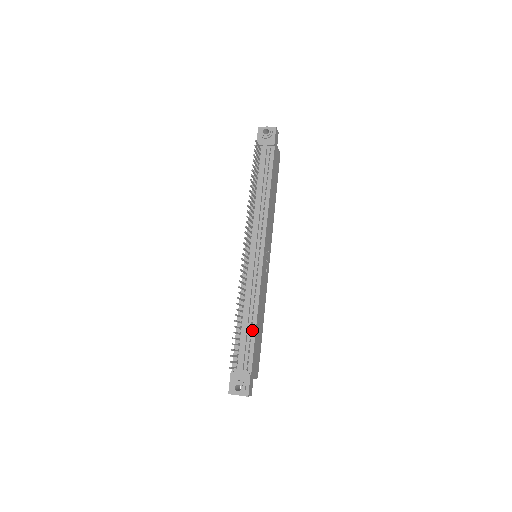
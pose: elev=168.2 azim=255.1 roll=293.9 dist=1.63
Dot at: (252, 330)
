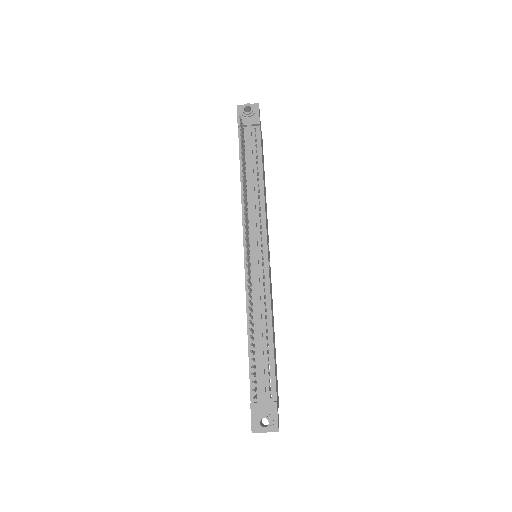
Dot at: (269, 346)
